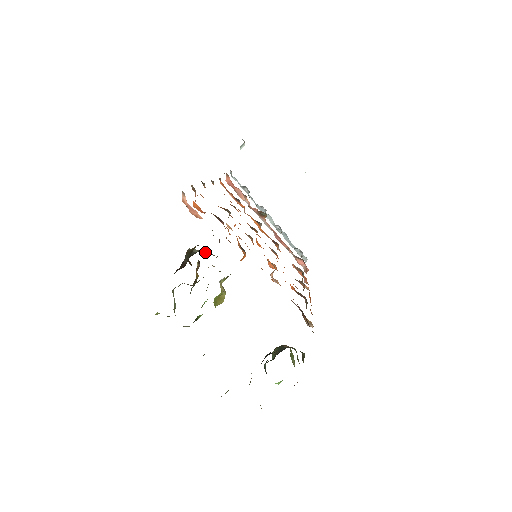
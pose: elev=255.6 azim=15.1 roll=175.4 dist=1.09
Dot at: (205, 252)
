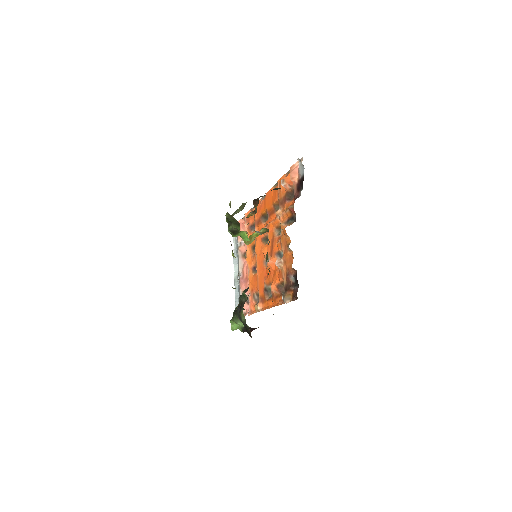
Dot at: occluded
